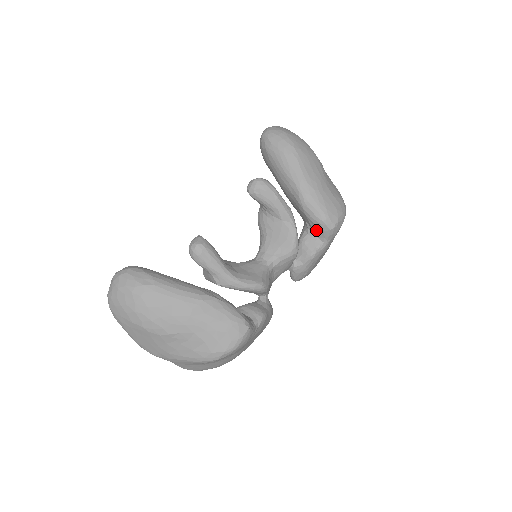
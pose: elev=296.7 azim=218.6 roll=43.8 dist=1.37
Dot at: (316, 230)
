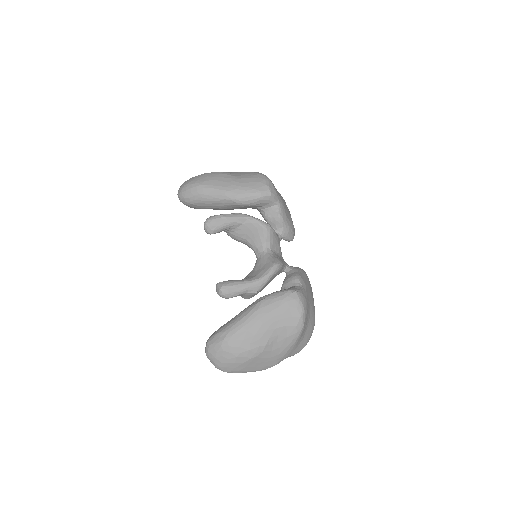
Dot at: (265, 205)
